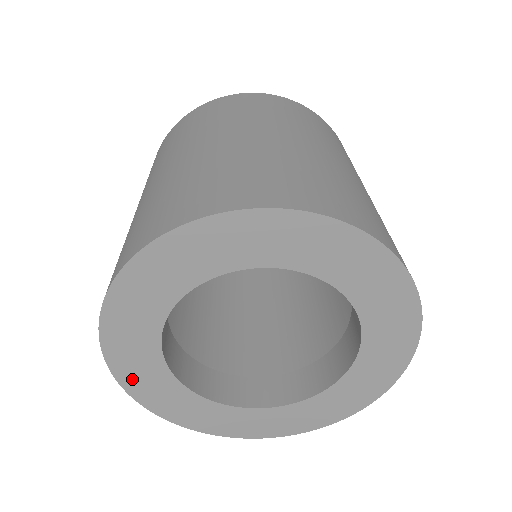
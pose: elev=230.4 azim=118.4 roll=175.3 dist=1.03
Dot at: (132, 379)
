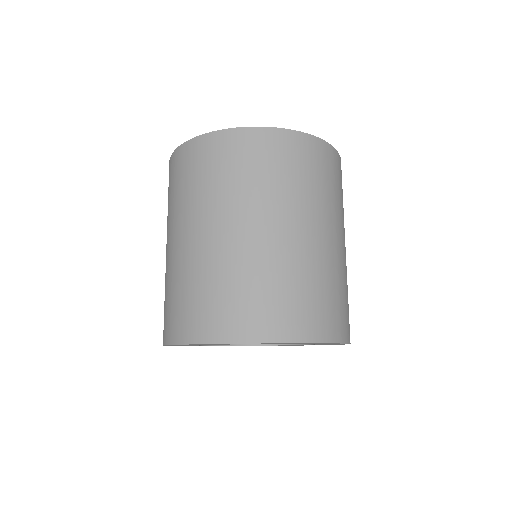
Dot at: occluded
